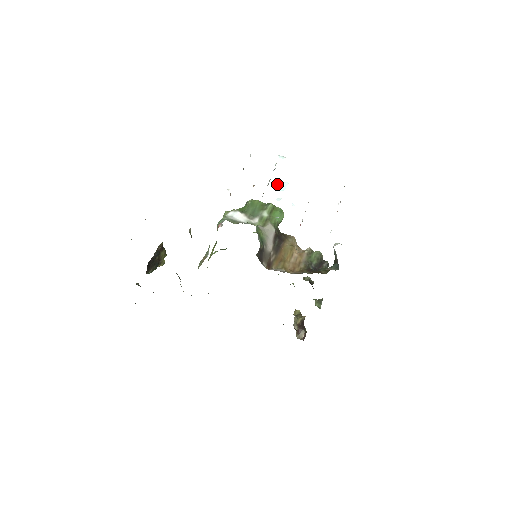
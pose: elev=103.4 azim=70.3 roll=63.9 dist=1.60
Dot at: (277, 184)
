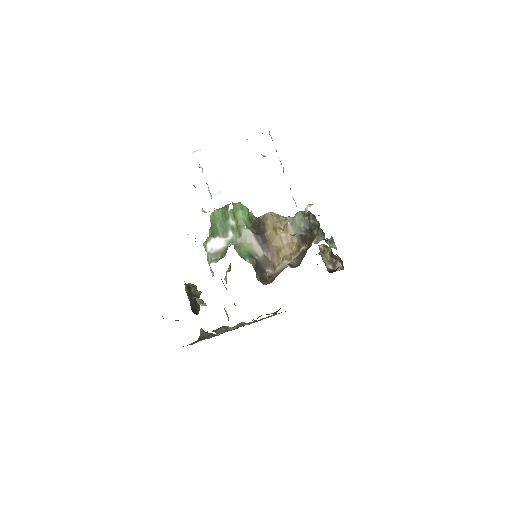
Dot at: (217, 190)
